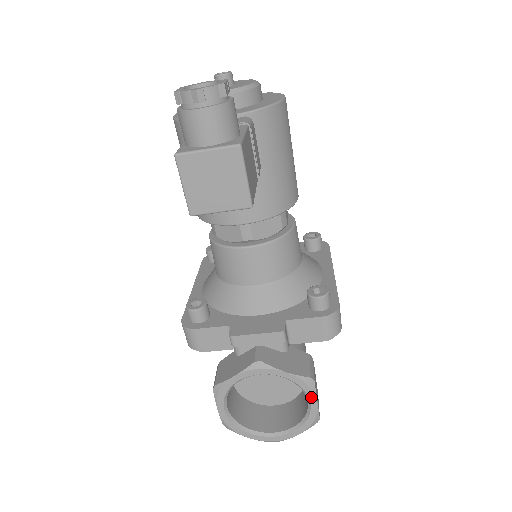
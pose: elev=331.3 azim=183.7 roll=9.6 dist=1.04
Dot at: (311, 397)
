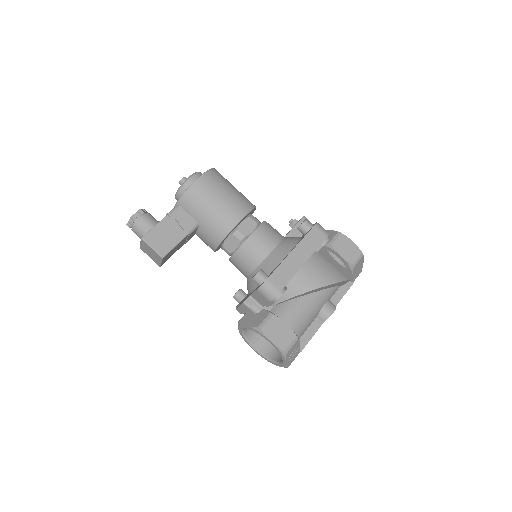
Dot at: (266, 339)
